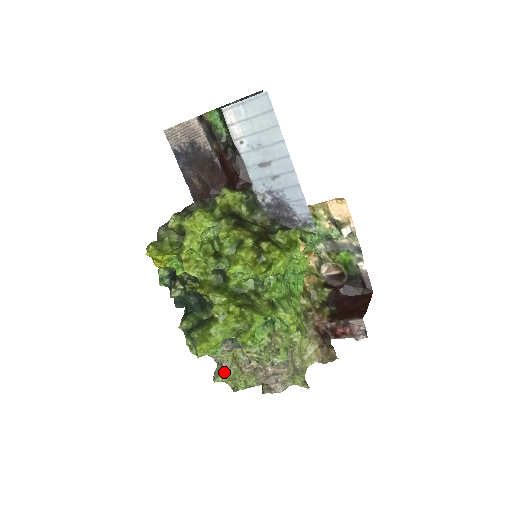
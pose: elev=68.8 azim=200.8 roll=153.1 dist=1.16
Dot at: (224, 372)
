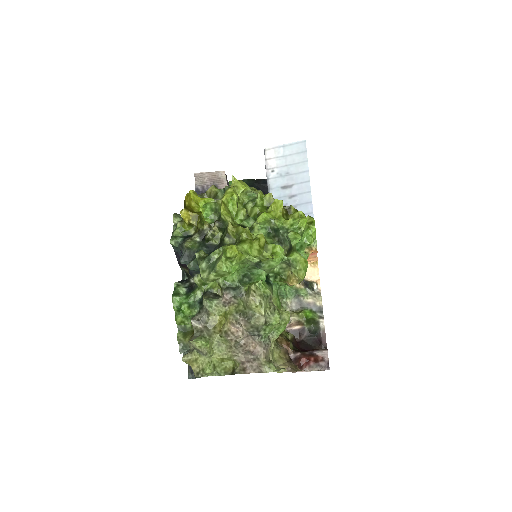
Dot at: (204, 337)
